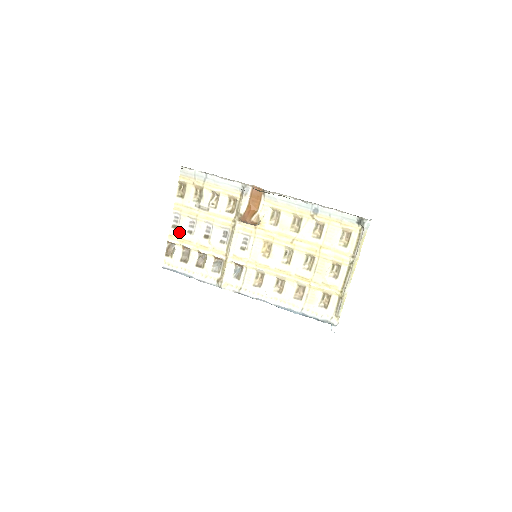
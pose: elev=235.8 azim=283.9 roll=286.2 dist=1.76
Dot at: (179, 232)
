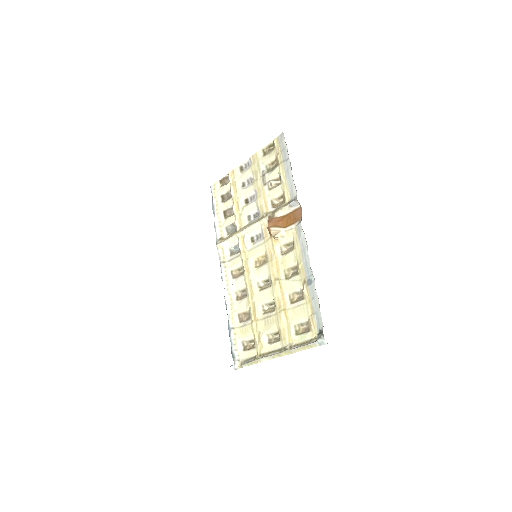
Dot at: (239, 176)
